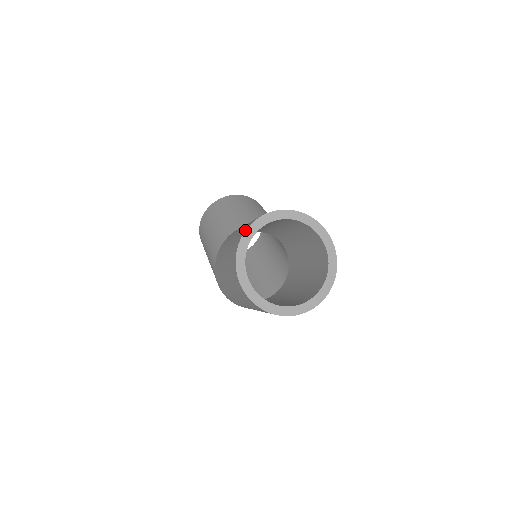
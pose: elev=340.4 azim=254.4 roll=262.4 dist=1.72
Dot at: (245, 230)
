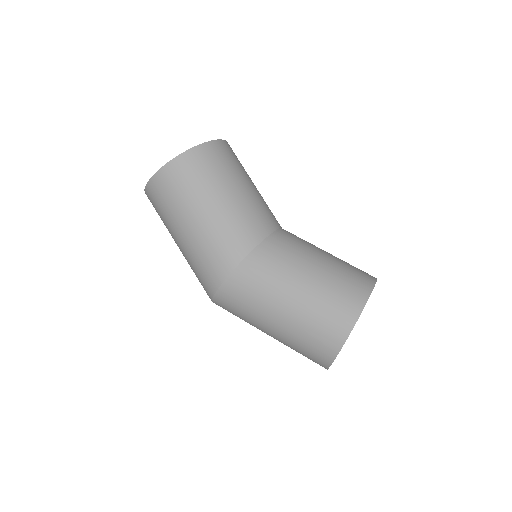
Dot at: occluded
